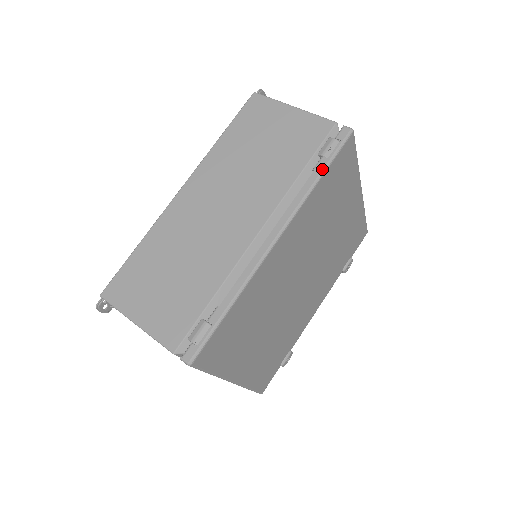
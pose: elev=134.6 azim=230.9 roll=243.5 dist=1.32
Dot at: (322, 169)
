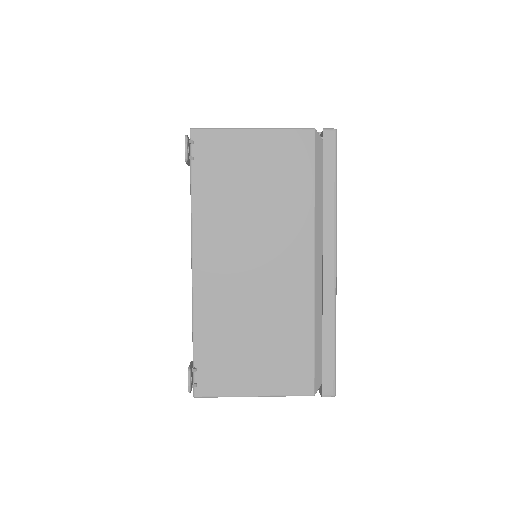
Dot at: occluded
